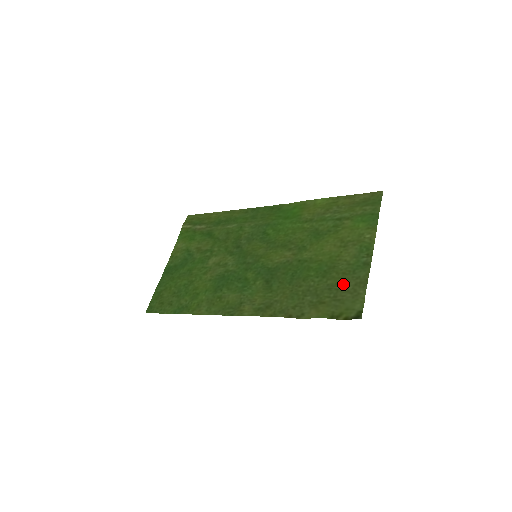
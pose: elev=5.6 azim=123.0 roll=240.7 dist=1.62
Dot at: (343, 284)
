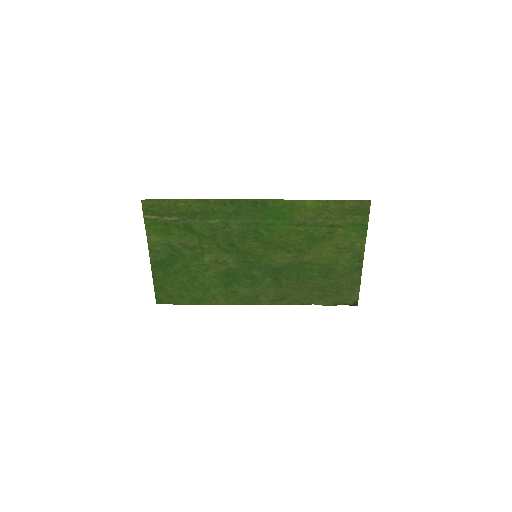
Dot at: (342, 284)
